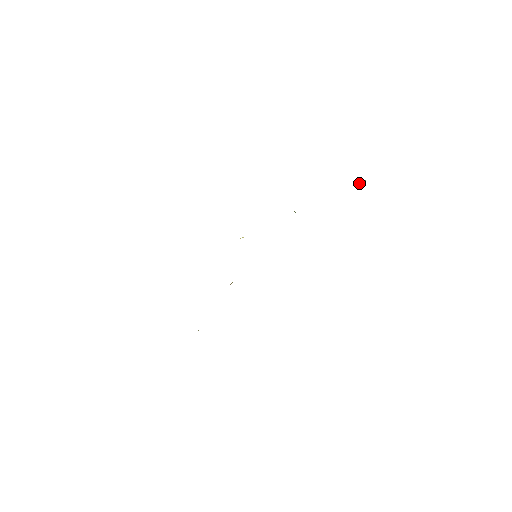
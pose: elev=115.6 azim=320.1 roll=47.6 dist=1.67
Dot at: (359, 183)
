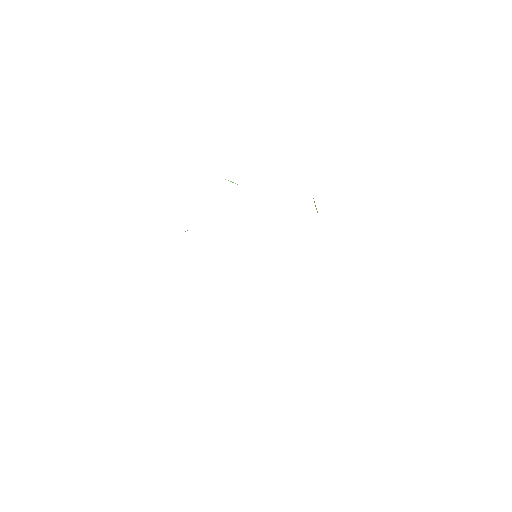
Dot at: occluded
